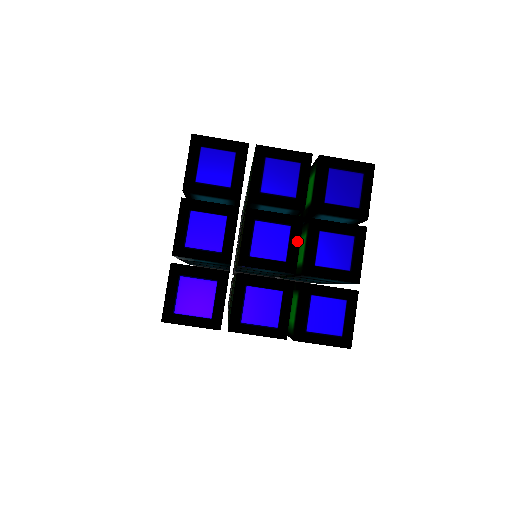
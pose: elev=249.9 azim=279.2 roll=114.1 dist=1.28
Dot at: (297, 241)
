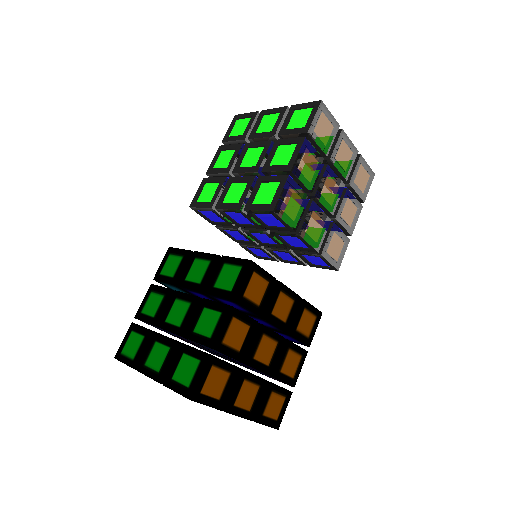
Dot at: occluded
